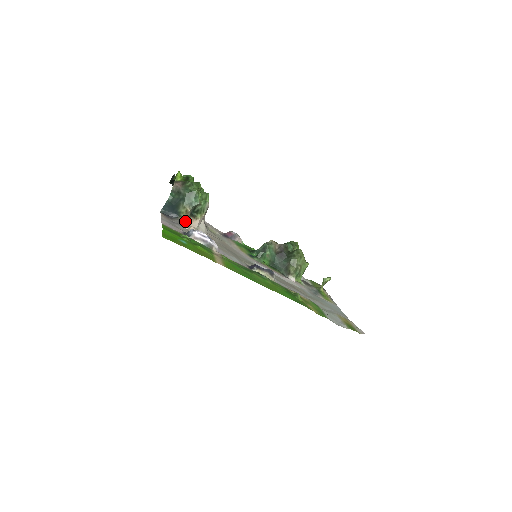
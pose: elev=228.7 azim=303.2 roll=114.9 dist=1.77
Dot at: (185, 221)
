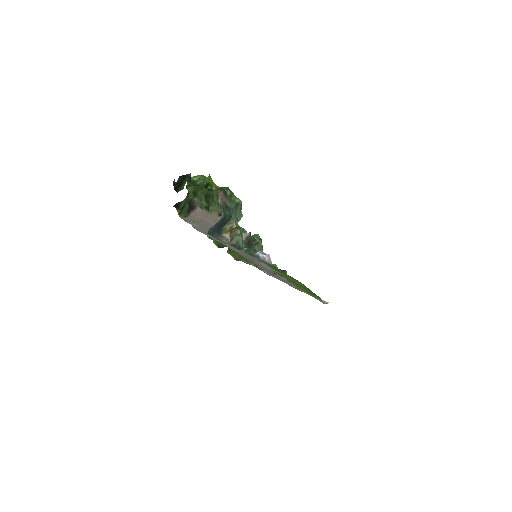
Dot at: occluded
